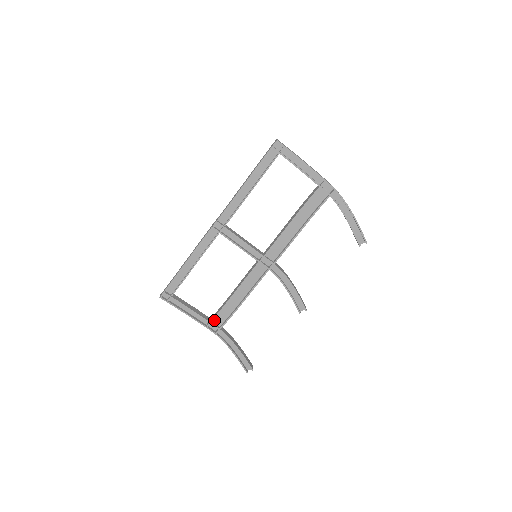
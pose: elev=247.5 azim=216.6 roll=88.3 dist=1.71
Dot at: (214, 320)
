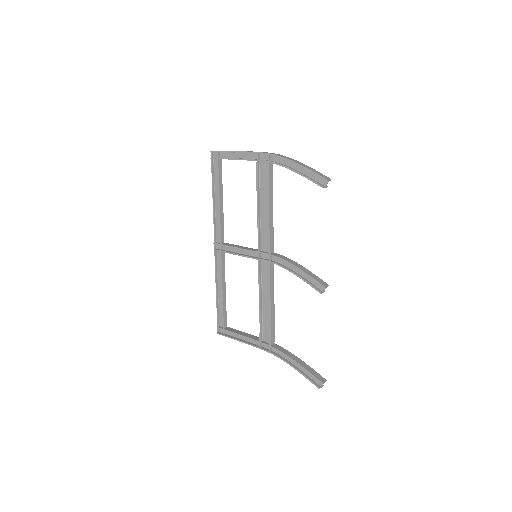
Dot at: (263, 338)
